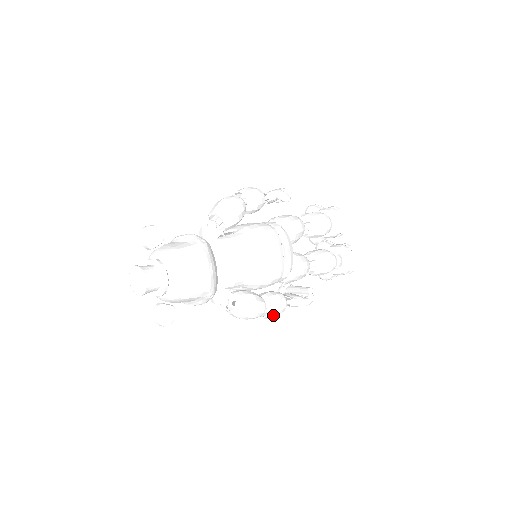
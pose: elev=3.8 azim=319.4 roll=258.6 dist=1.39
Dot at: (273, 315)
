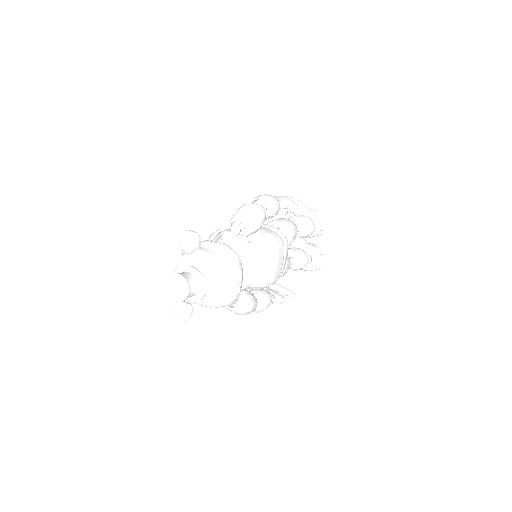
Dot at: (259, 312)
